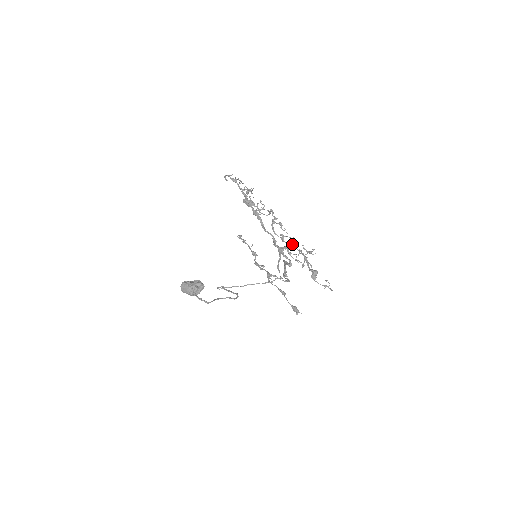
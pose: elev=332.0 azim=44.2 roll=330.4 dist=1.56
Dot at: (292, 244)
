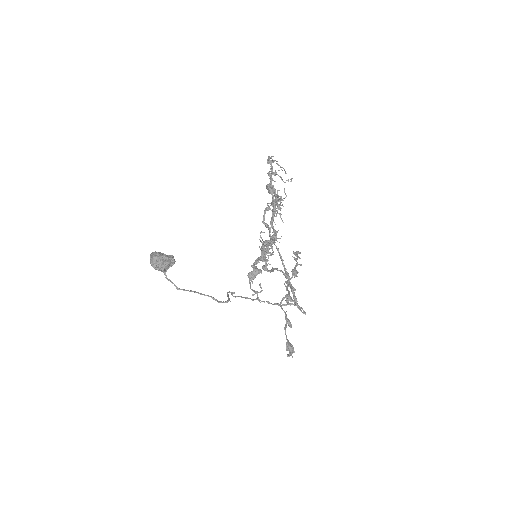
Dot at: (272, 238)
